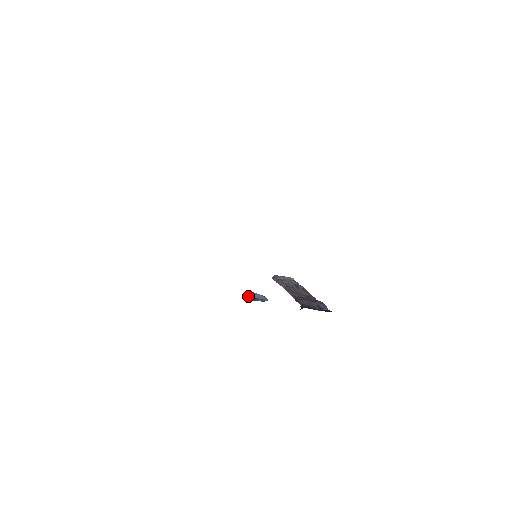
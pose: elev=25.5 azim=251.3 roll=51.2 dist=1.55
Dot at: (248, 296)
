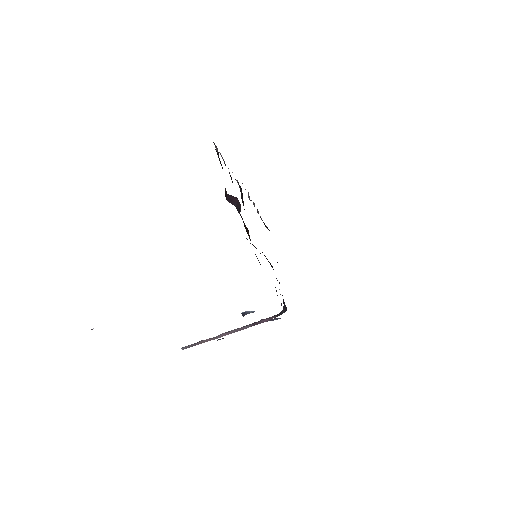
Dot at: (251, 311)
